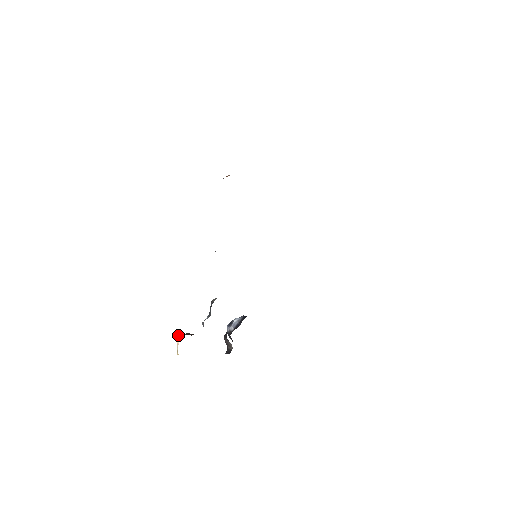
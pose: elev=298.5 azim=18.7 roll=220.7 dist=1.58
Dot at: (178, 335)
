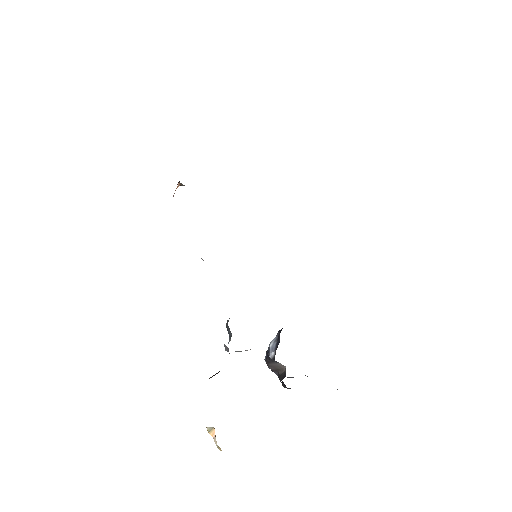
Dot at: (210, 427)
